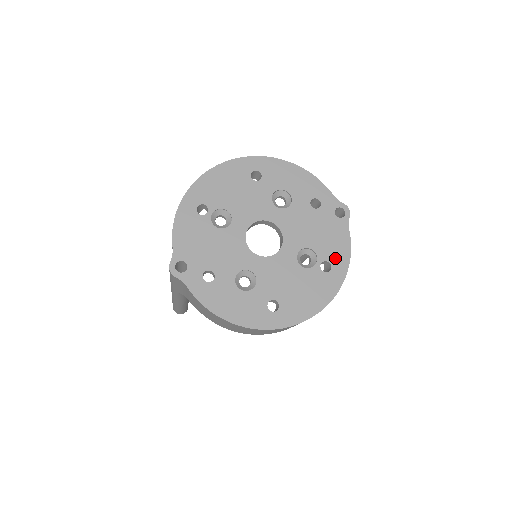
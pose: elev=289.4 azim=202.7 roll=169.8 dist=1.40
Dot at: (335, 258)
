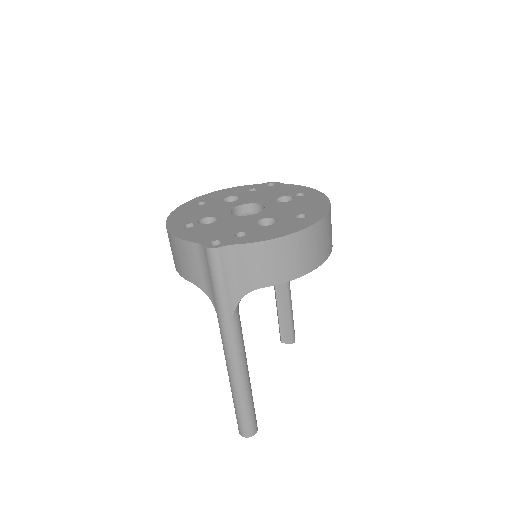
Dot at: (299, 191)
